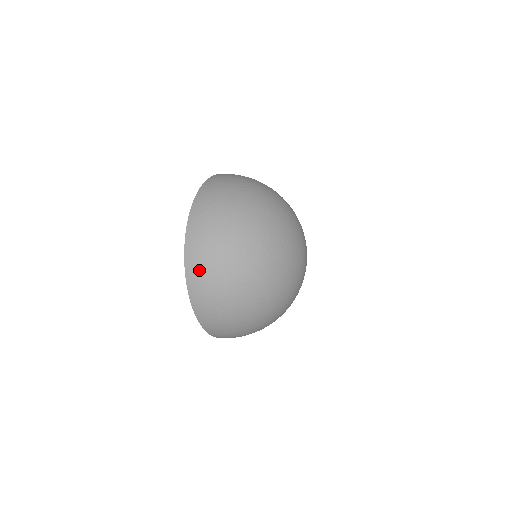
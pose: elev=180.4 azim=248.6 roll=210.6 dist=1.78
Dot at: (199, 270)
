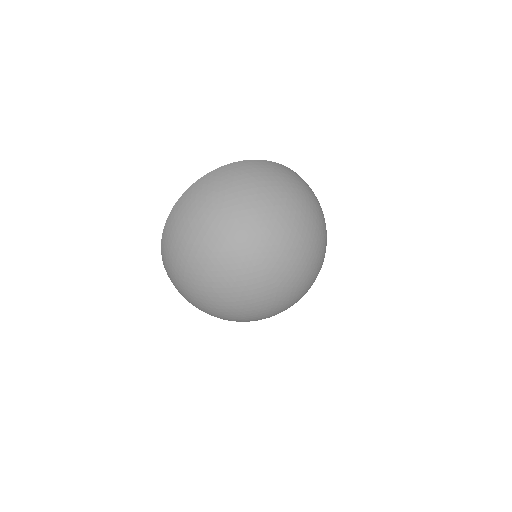
Dot at: (171, 281)
